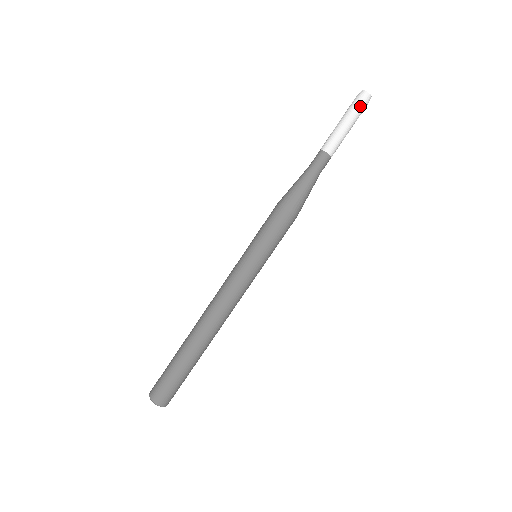
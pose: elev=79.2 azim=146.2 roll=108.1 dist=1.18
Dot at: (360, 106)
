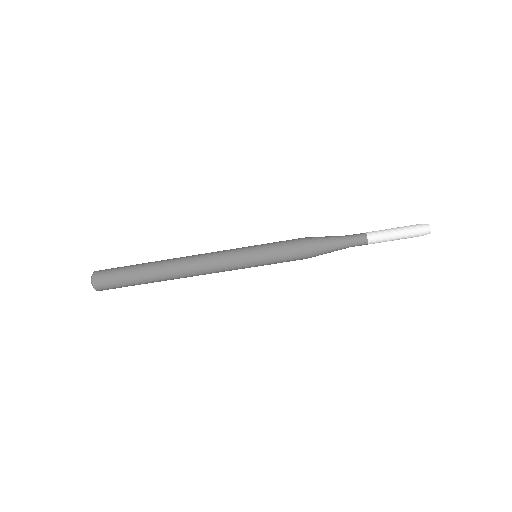
Dot at: (417, 235)
